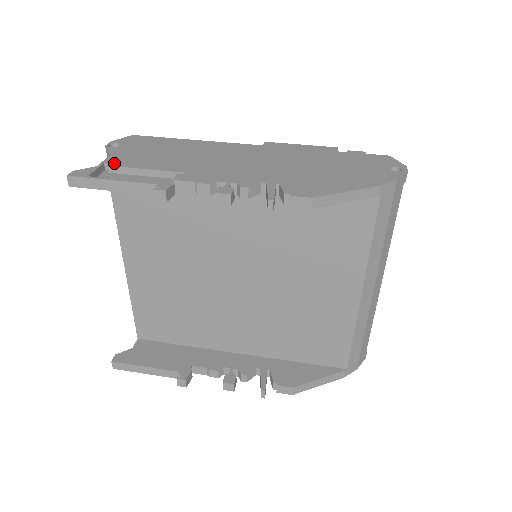
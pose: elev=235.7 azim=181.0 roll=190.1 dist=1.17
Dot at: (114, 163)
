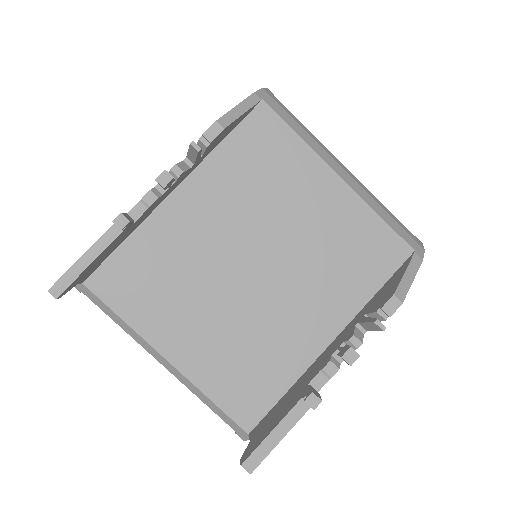
Dot at: occluded
